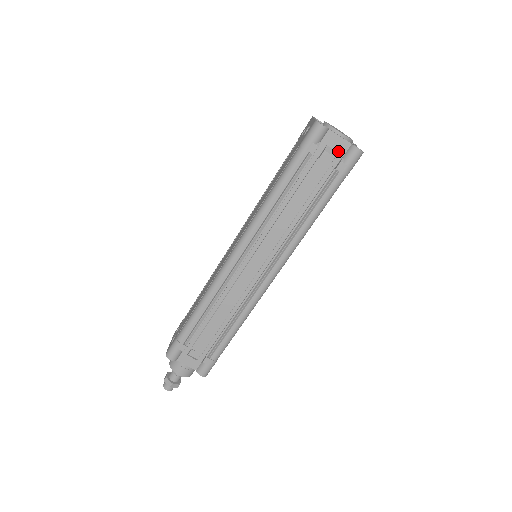
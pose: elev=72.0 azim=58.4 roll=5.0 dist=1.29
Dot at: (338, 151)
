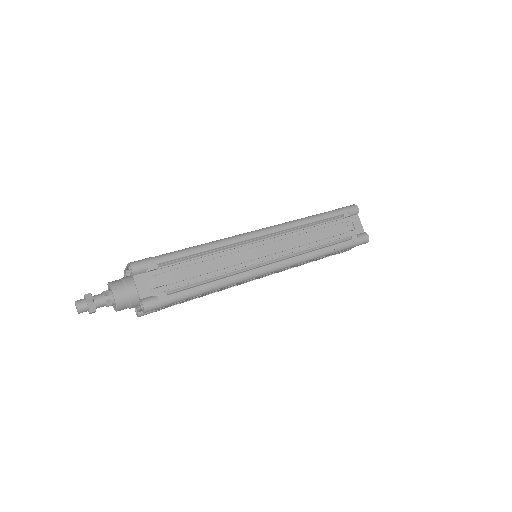
Dot at: (356, 229)
